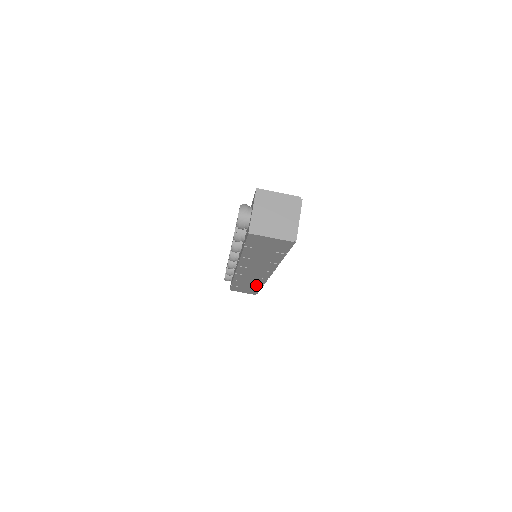
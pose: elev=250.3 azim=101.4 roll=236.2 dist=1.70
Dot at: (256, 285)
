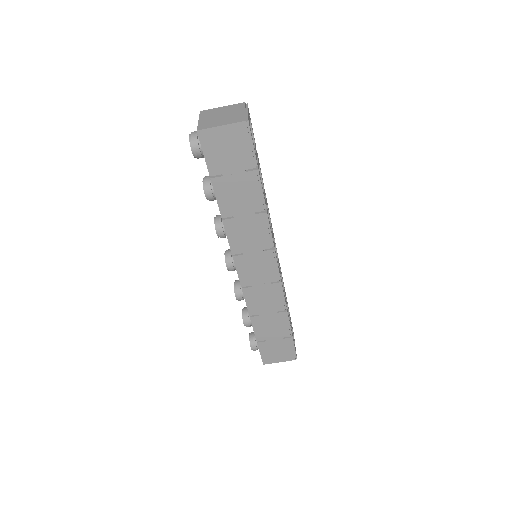
Dot at: (280, 317)
